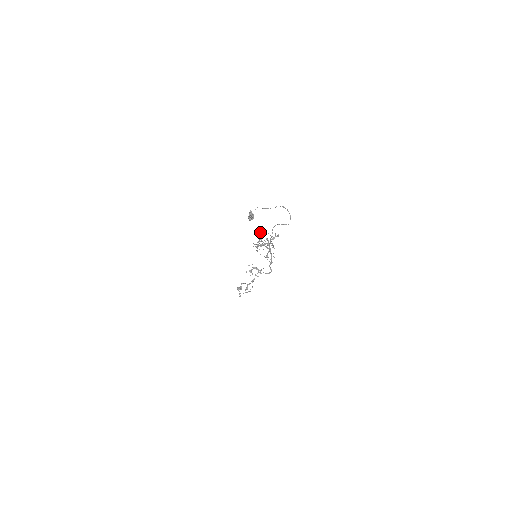
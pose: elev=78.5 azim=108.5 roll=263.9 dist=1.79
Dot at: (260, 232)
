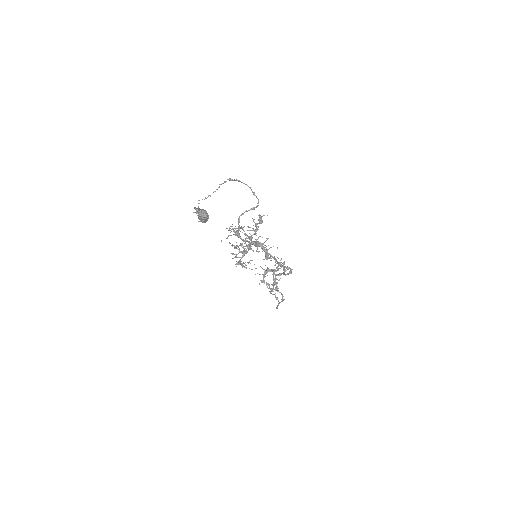
Dot at: occluded
